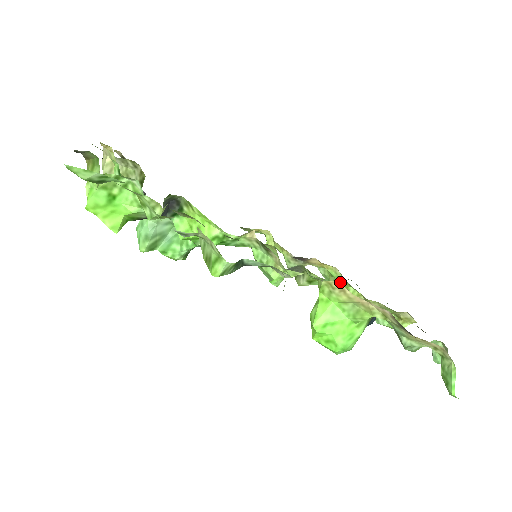
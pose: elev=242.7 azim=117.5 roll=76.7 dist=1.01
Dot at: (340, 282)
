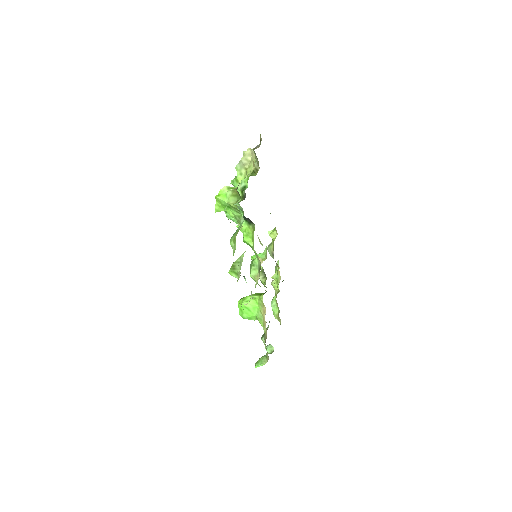
Dot at: occluded
